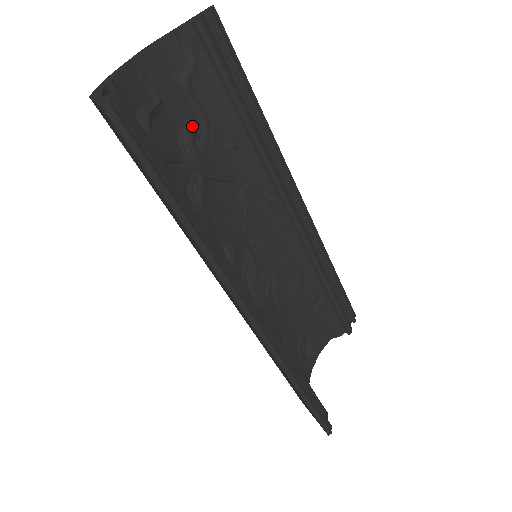
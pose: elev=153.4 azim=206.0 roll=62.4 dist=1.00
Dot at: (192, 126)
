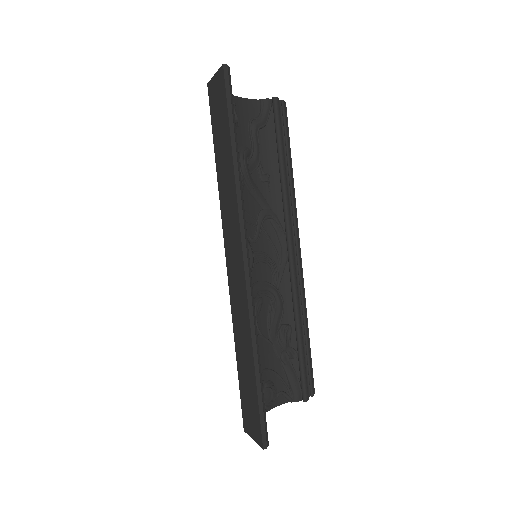
Dot at: (249, 150)
